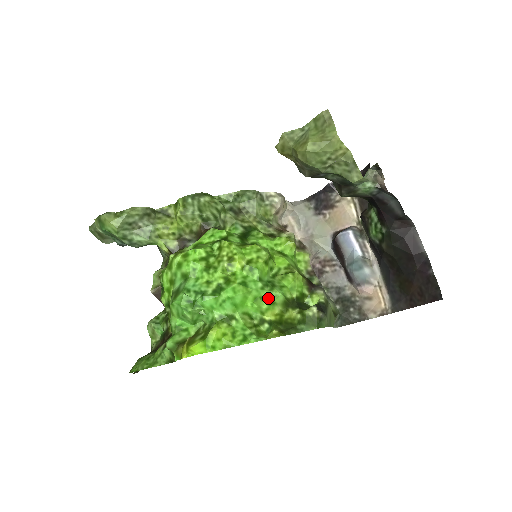
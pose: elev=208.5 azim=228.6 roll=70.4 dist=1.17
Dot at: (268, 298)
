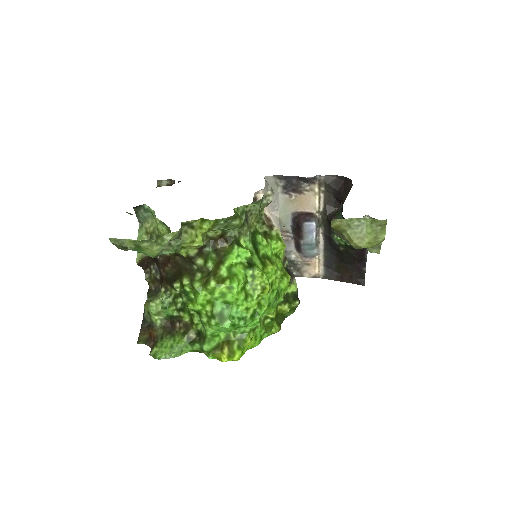
Dot at: (276, 305)
